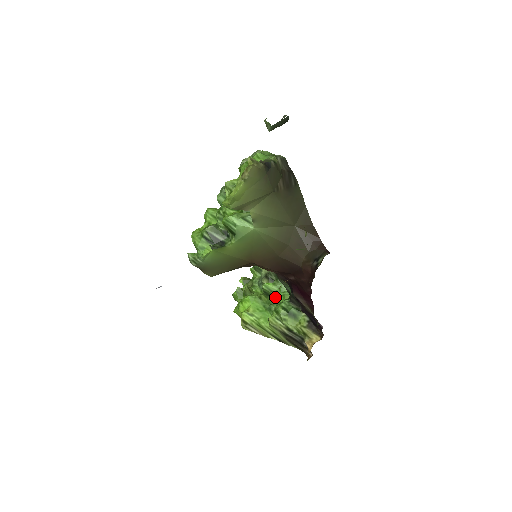
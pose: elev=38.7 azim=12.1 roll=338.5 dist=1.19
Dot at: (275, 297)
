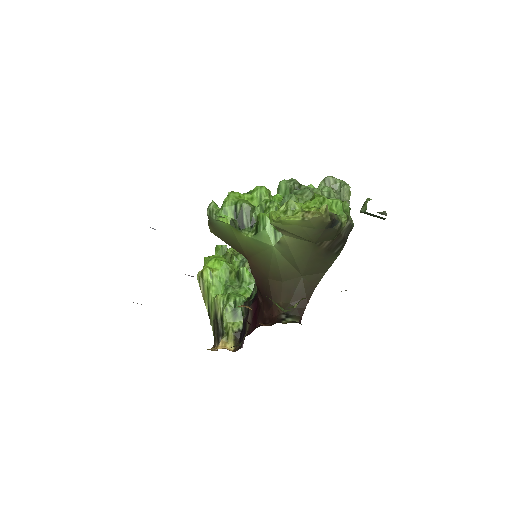
Dot at: (240, 284)
